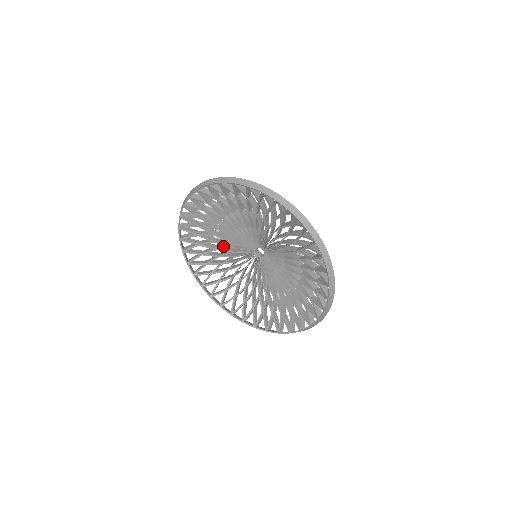
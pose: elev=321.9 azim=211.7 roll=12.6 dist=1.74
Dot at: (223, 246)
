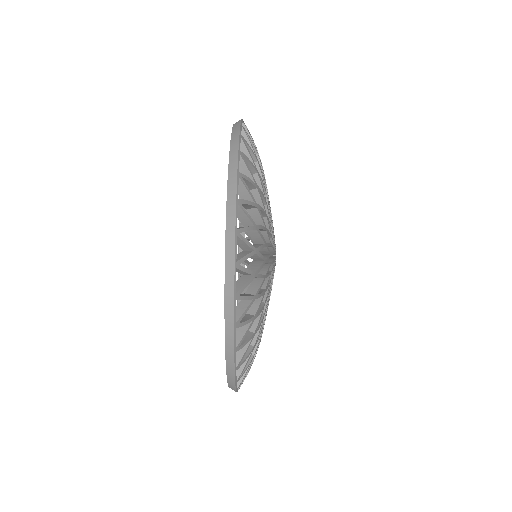
Dot at: occluded
